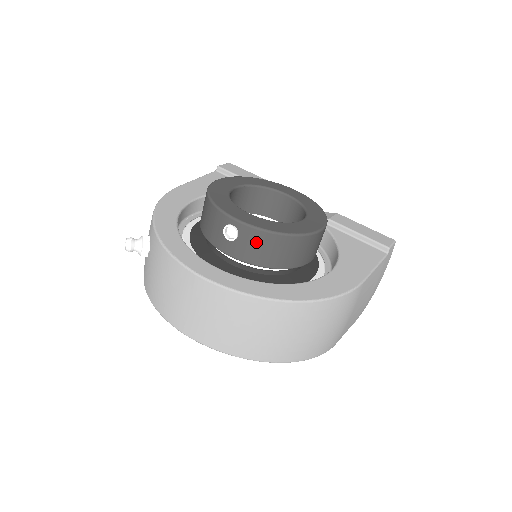
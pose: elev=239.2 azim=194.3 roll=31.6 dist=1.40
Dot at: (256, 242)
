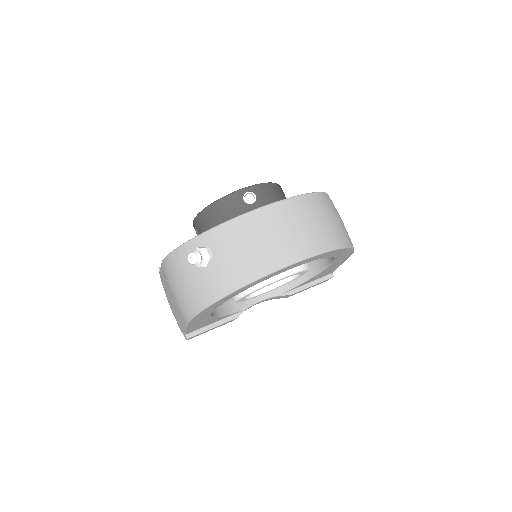
Dot at: (267, 193)
